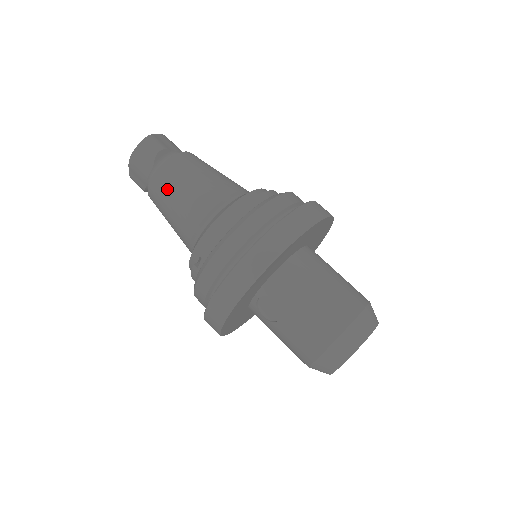
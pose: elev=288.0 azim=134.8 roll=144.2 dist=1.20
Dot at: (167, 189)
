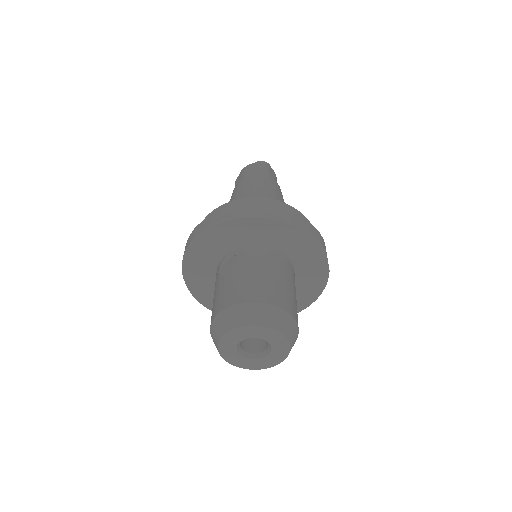
Dot at: (247, 182)
